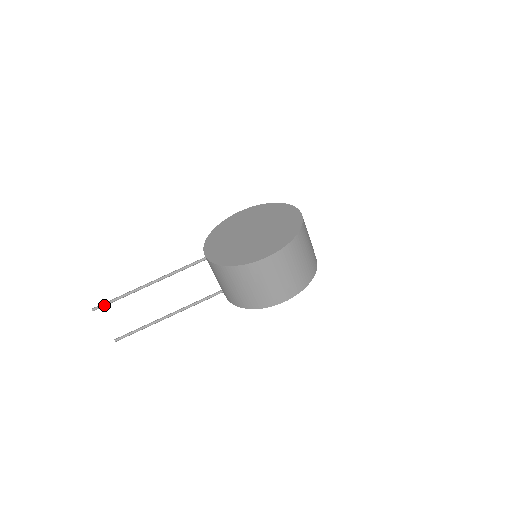
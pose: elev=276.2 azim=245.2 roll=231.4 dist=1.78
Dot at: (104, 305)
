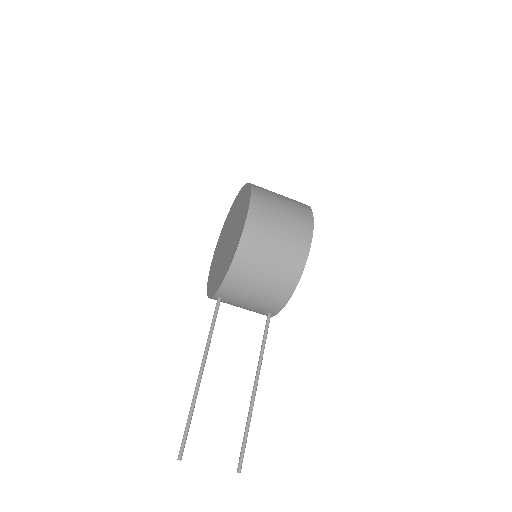
Dot at: (184, 441)
